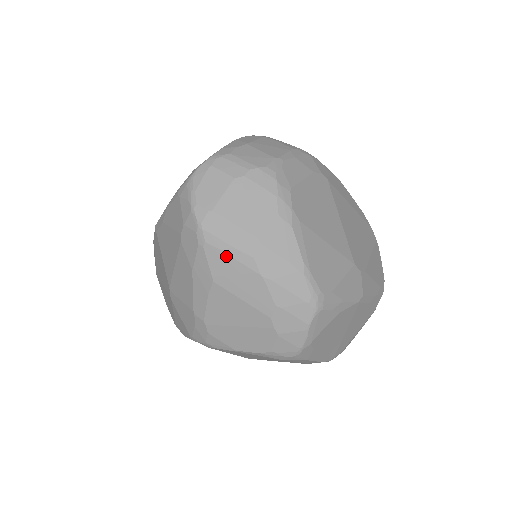
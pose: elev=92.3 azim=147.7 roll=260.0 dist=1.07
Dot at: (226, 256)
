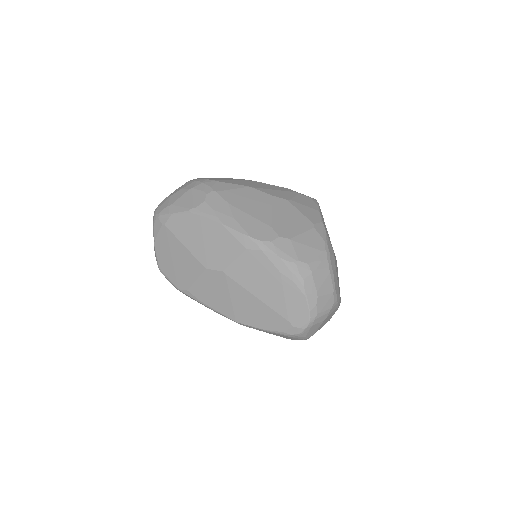
Dot at: occluded
